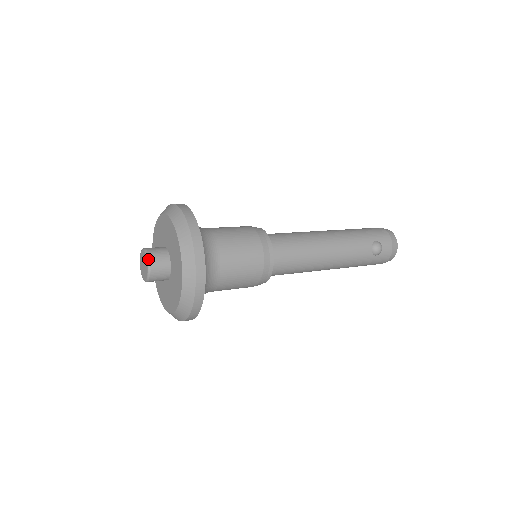
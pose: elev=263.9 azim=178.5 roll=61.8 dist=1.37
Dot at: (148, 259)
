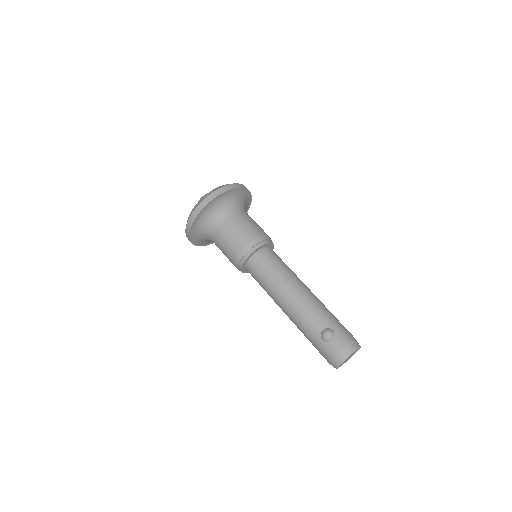
Dot at: occluded
